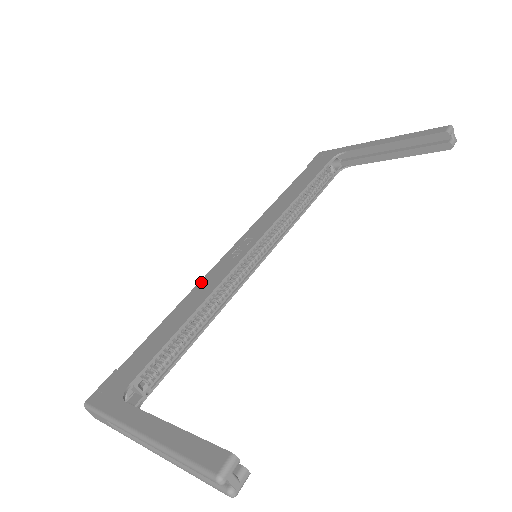
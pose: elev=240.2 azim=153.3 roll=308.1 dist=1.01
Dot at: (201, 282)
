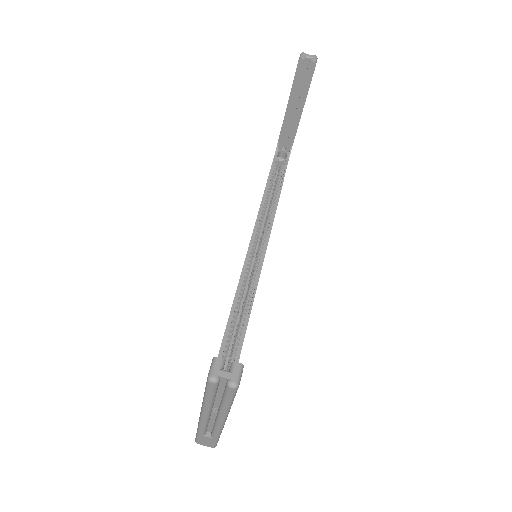
Dot at: occluded
